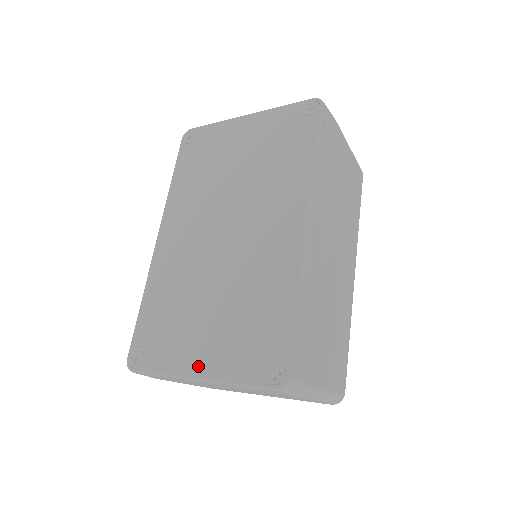
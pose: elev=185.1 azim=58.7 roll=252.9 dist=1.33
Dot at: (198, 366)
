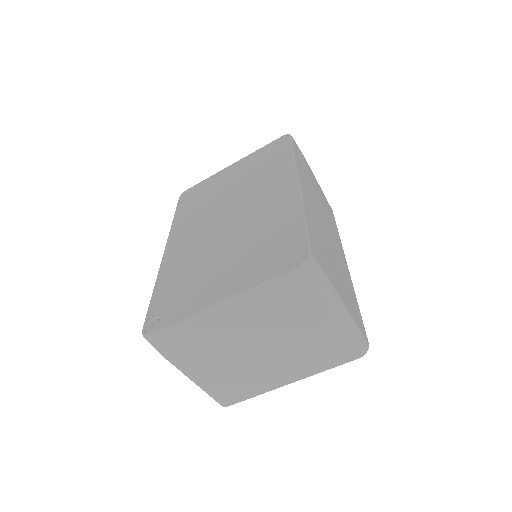
Dot at: (220, 294)
